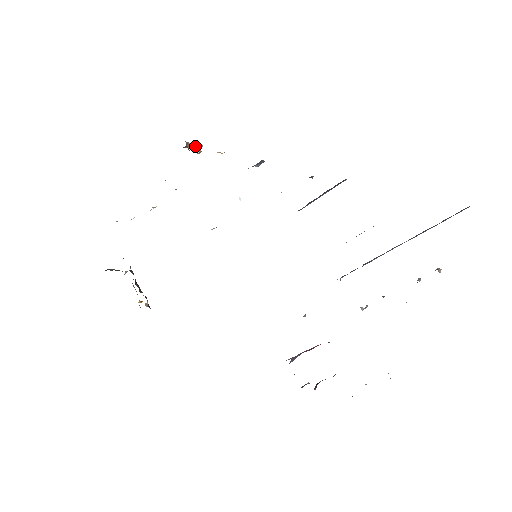
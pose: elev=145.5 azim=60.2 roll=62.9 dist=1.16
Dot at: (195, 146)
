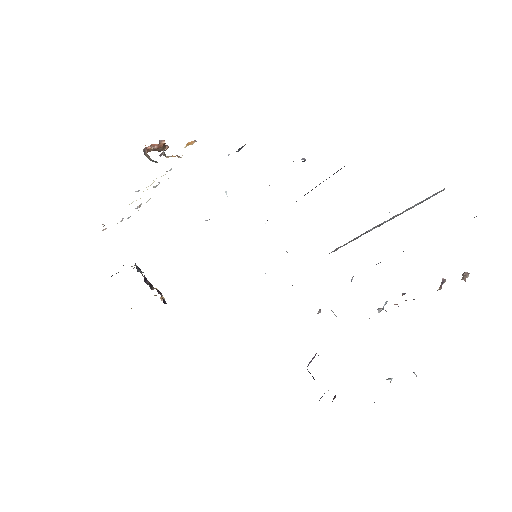
Dot at: (158, 146)
